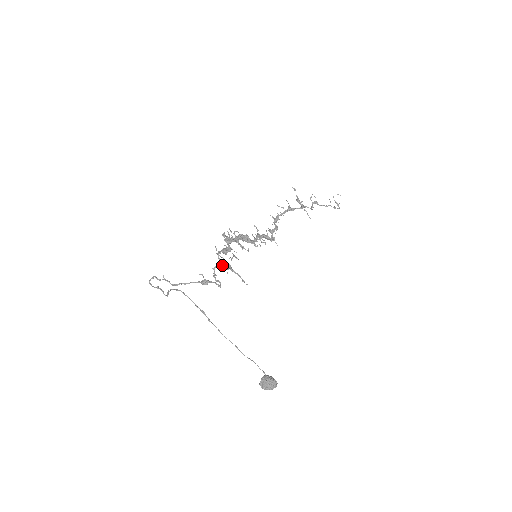
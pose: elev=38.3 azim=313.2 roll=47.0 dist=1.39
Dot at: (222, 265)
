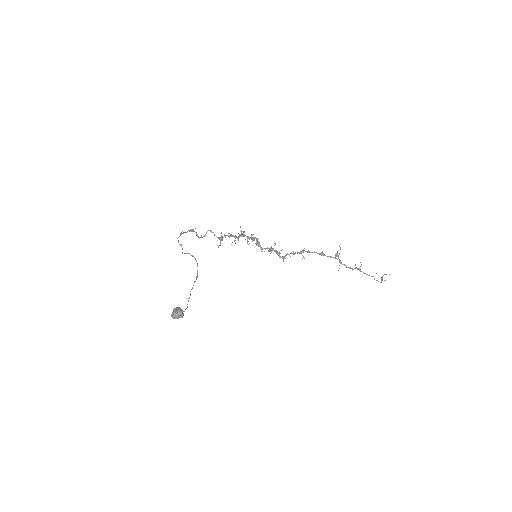
Dot at: occluded
